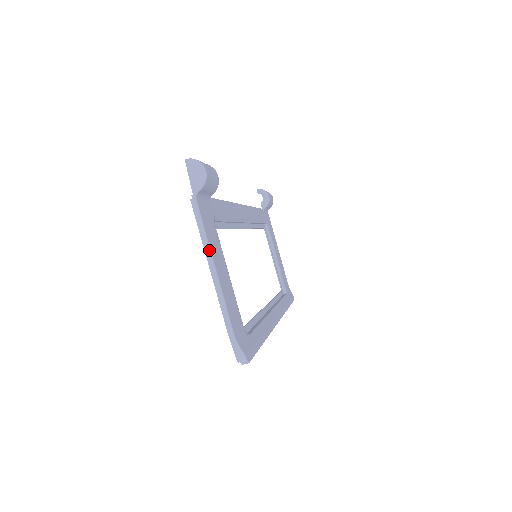
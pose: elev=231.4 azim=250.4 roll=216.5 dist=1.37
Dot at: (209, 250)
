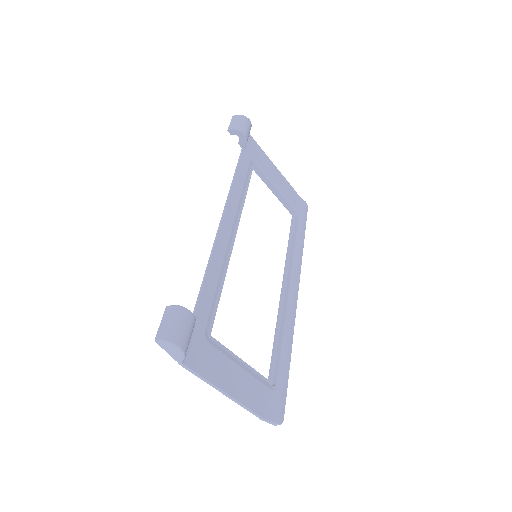
Dot at: (216, 388)
